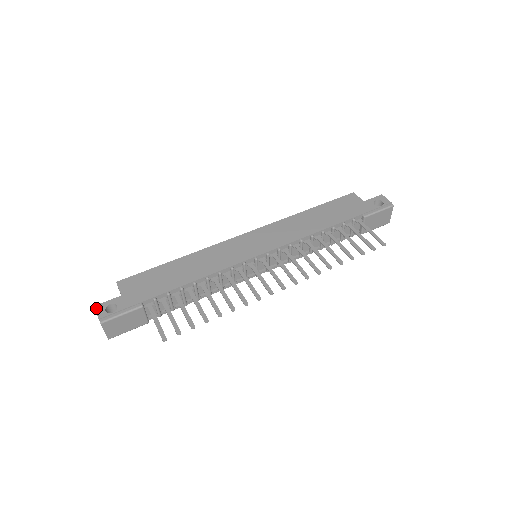
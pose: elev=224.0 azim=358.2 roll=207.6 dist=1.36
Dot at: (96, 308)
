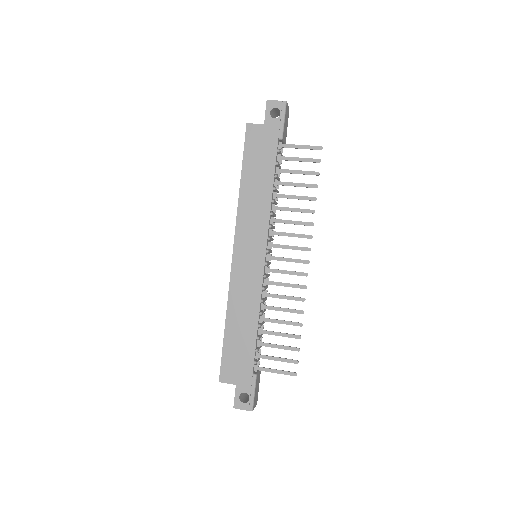
Dot at: (236, 408)
